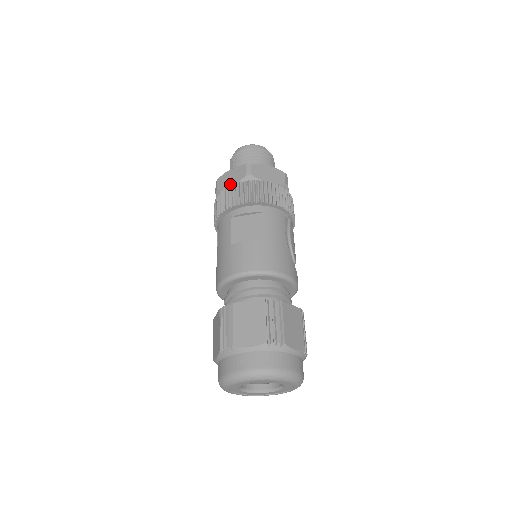
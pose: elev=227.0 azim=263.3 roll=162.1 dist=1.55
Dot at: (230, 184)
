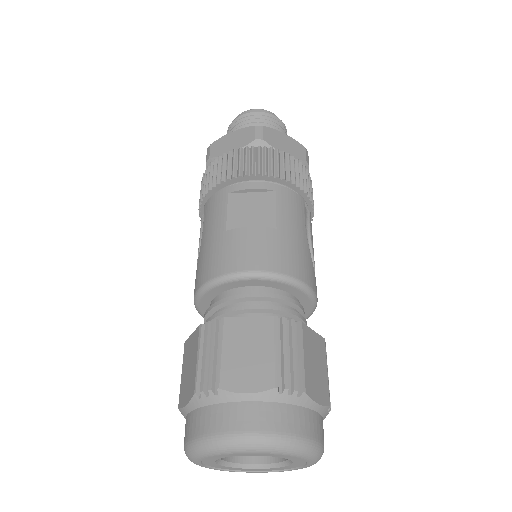
Dot at: (230, 150)
